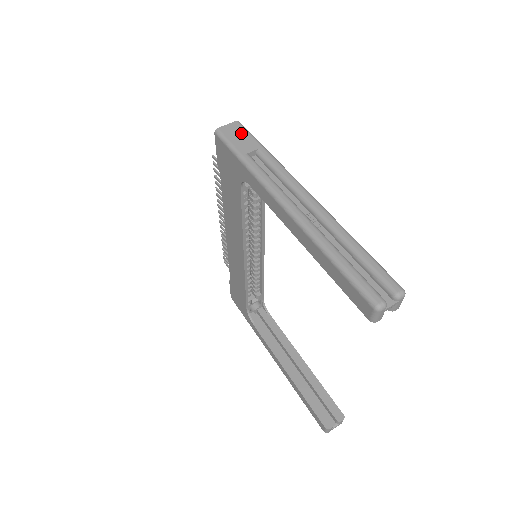
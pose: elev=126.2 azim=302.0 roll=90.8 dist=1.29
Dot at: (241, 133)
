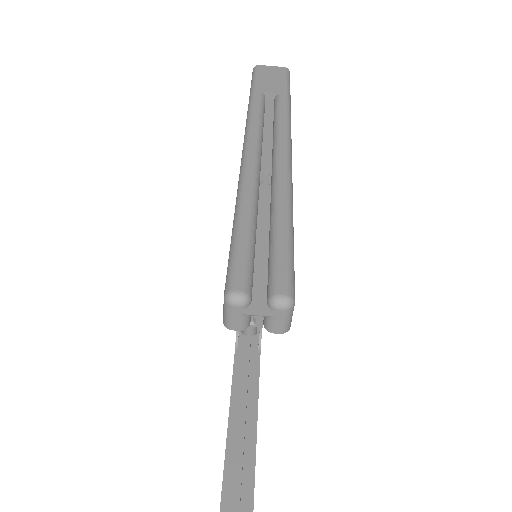
Dot at: (277, 76)
